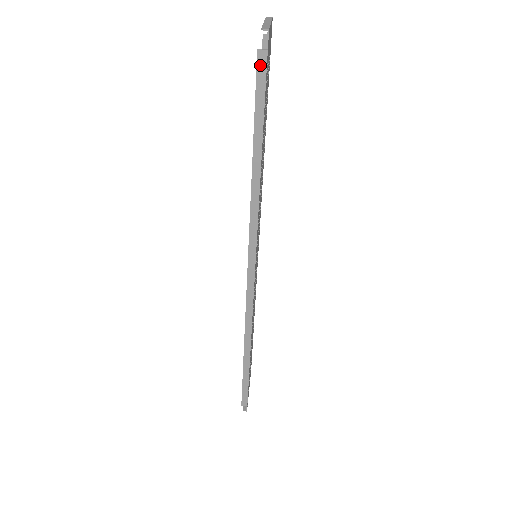
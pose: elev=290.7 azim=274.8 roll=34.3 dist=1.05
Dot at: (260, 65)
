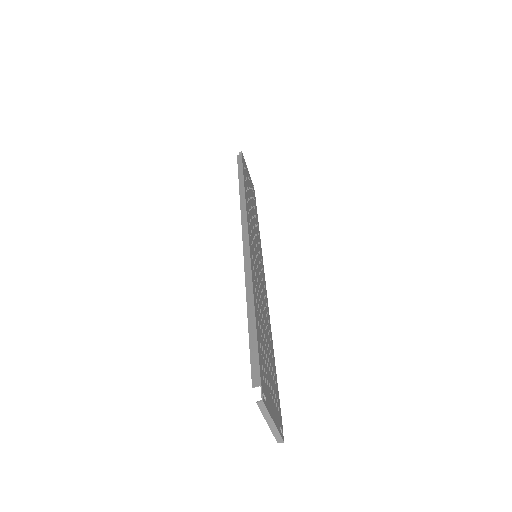
Dot at: occluded
